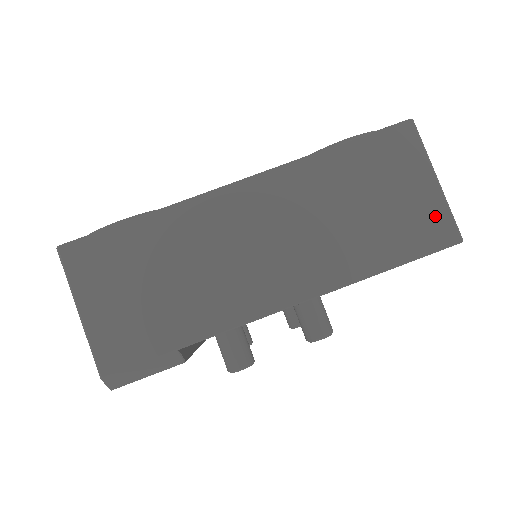
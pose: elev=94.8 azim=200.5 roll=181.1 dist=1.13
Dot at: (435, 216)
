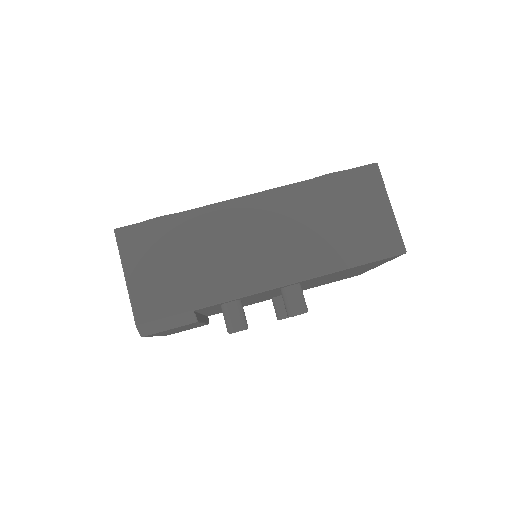
Dot at: (387, 233)
